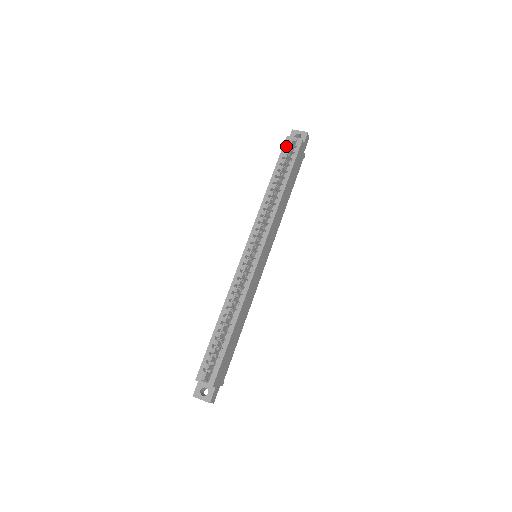
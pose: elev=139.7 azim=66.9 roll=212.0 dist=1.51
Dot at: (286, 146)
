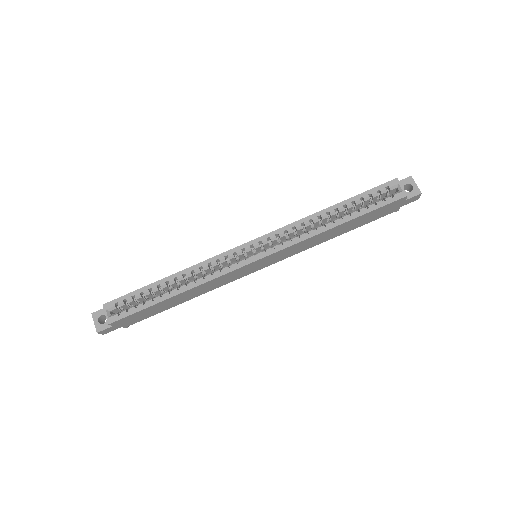
Dot at: (386, 187)
